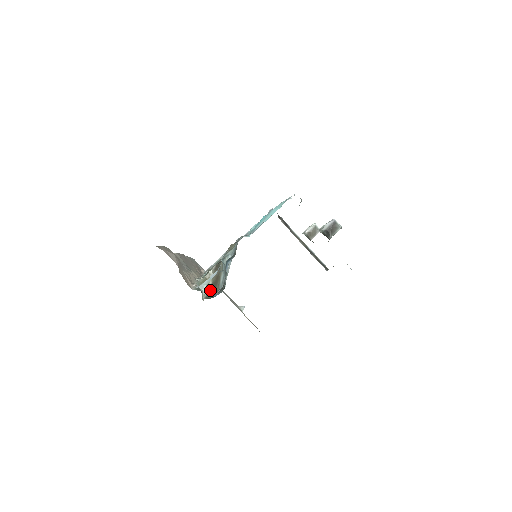
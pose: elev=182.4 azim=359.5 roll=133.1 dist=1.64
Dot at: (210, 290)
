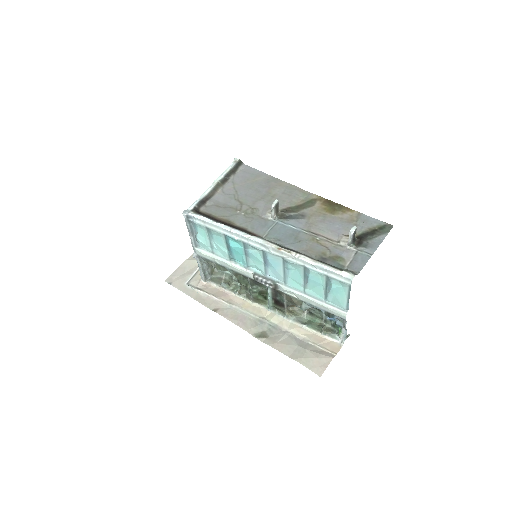
Dot at: (291, 307)
